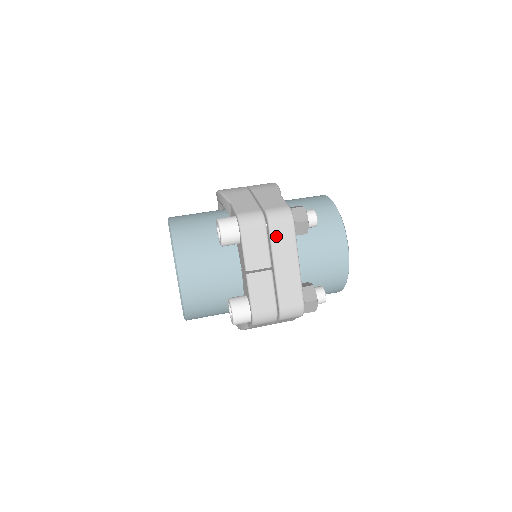
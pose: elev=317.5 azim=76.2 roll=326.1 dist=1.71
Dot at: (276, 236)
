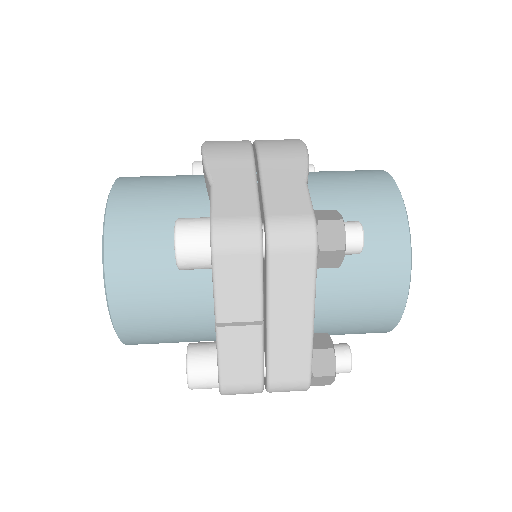
Dot at: (278, 271)
